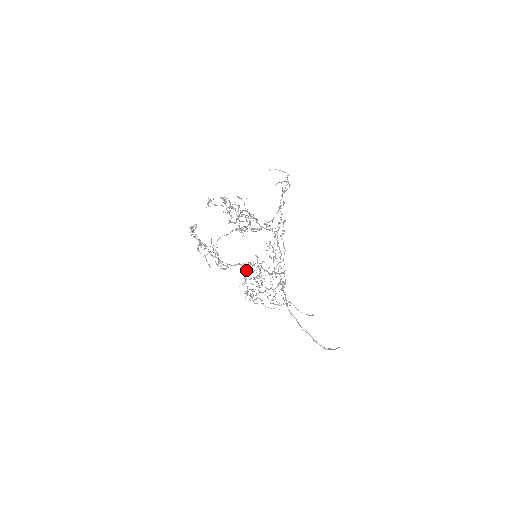
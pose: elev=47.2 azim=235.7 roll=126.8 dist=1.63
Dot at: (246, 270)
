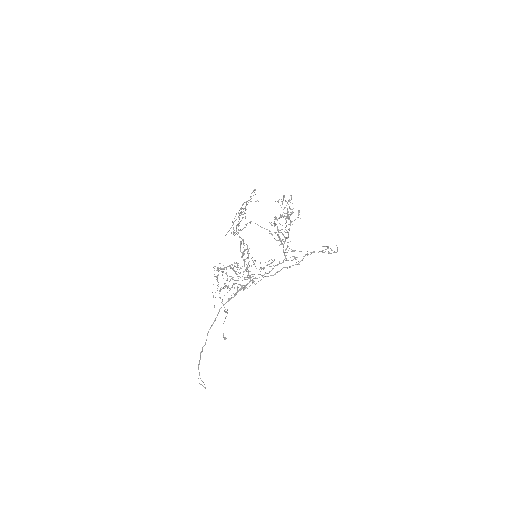
Dot at: (238, 263)
